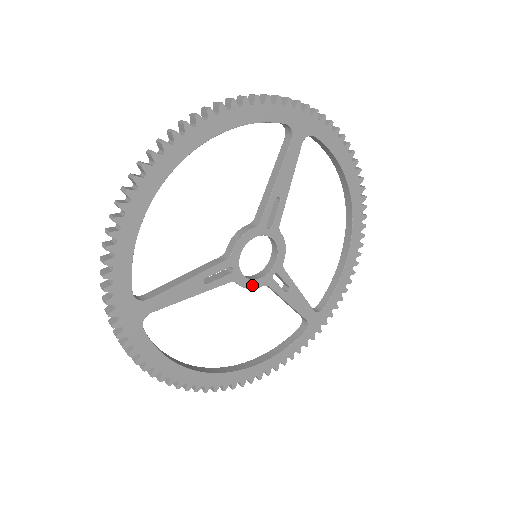
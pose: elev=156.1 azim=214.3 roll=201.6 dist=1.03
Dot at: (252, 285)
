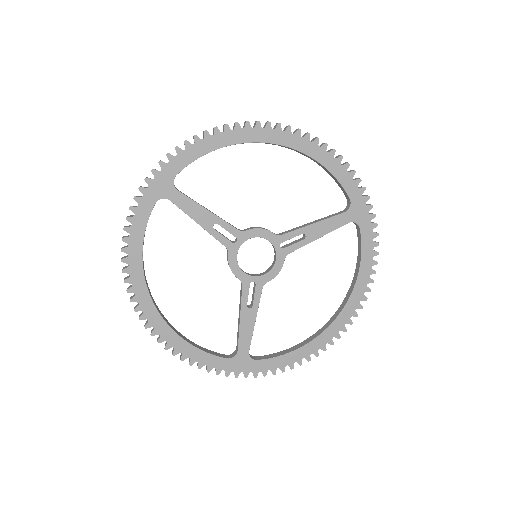
Dot at: (235, 269)
